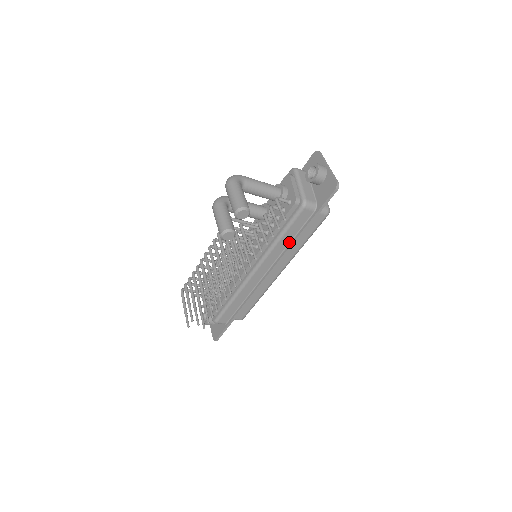
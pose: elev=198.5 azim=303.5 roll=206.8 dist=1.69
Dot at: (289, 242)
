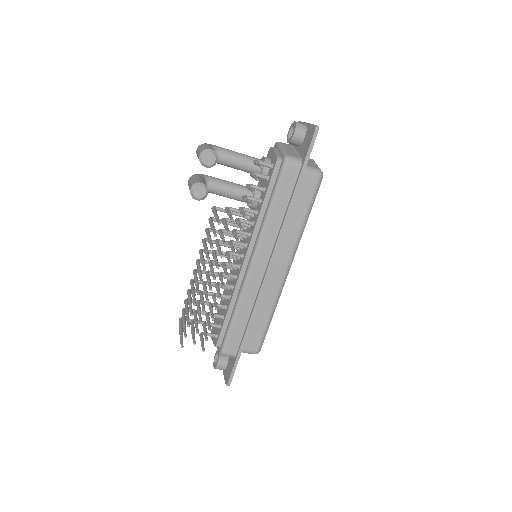
Dot at: (283, 216)
